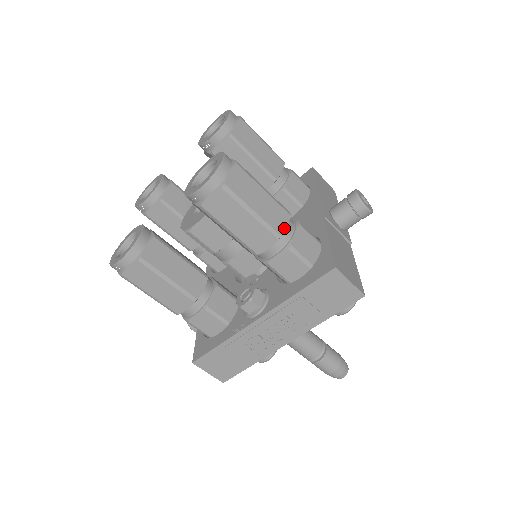
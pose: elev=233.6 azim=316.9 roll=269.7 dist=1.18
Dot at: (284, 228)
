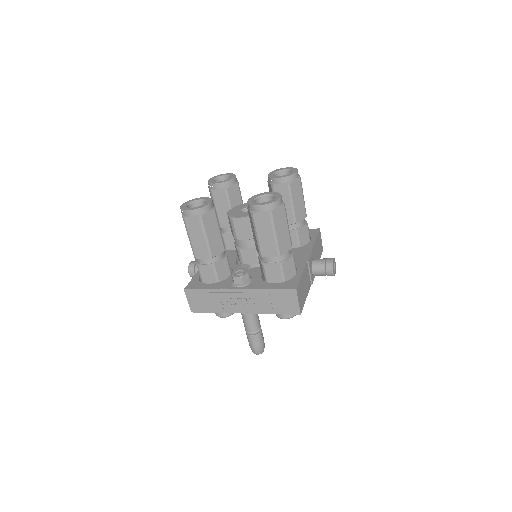
Dot at: (284, 252)
